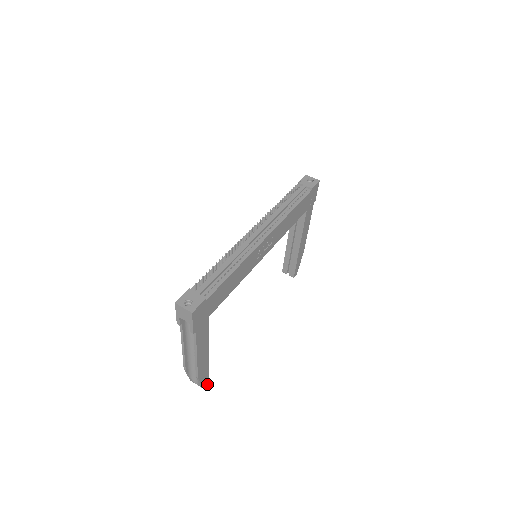
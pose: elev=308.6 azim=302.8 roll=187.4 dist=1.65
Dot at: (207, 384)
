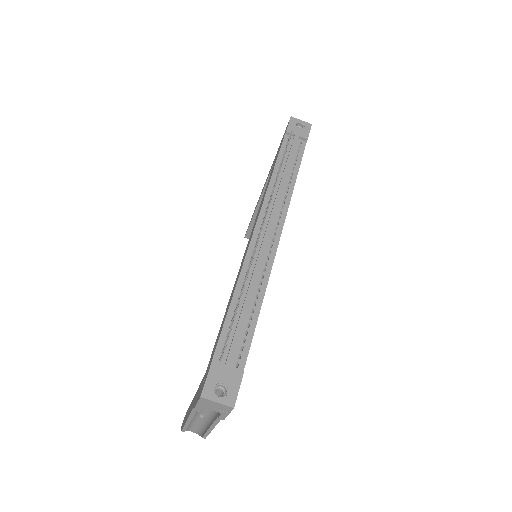
Dot at: occluded
